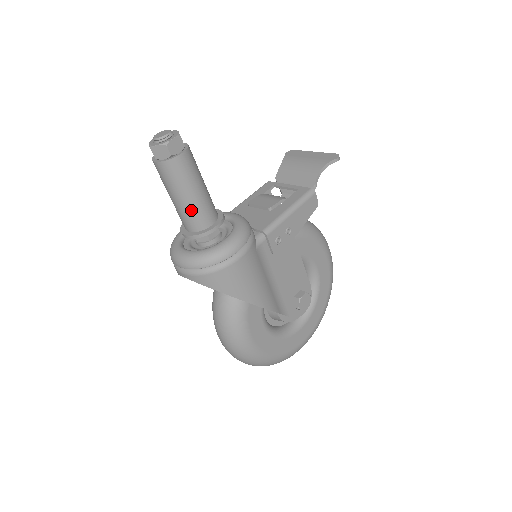
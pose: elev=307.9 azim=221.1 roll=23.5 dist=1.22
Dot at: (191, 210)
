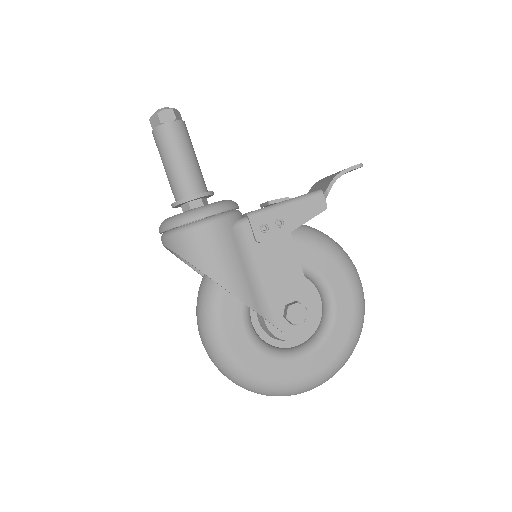
Dot at: (175, 177)
